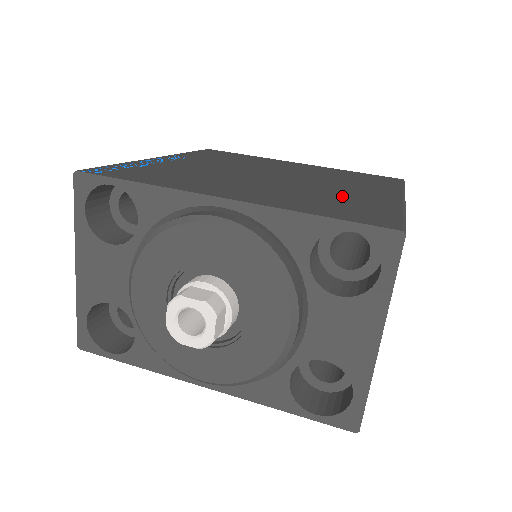
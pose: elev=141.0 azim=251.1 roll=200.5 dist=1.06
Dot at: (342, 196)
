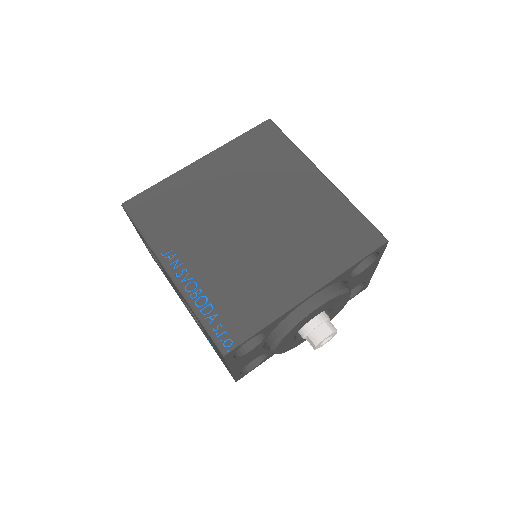
Dot at: (316, 216)
